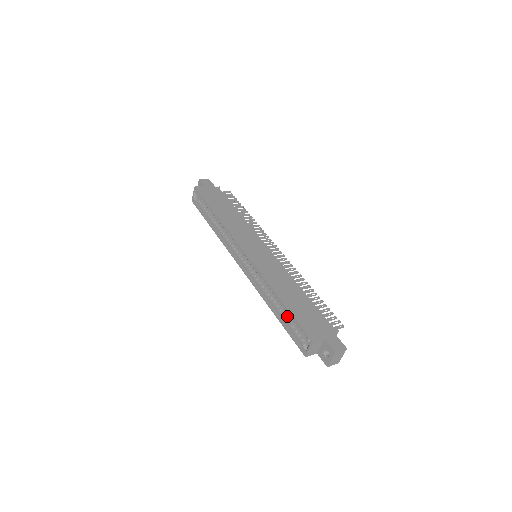
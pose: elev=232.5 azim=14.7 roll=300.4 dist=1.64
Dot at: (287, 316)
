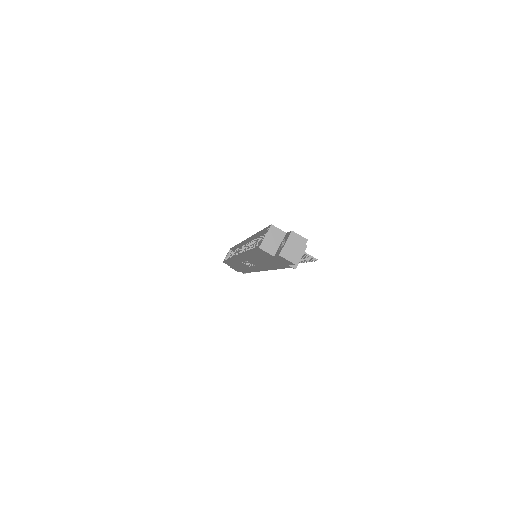
Dot at: occluded
